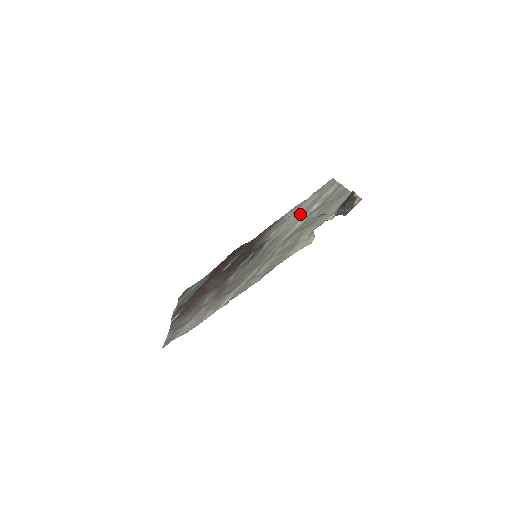
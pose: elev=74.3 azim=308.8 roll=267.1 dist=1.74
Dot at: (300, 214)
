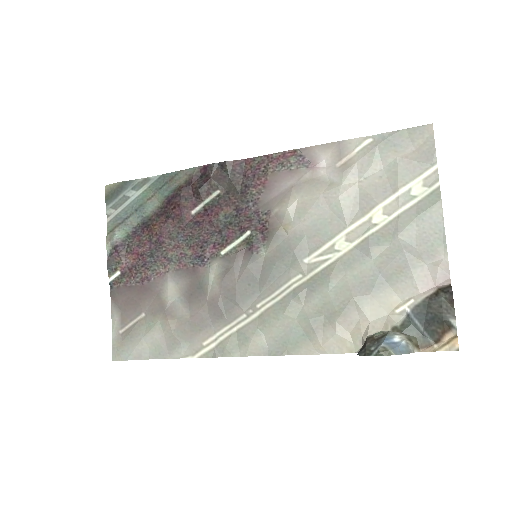
Dot at: (348, 207)
